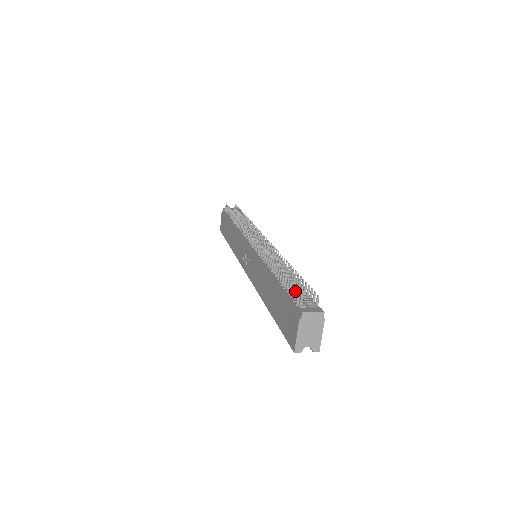
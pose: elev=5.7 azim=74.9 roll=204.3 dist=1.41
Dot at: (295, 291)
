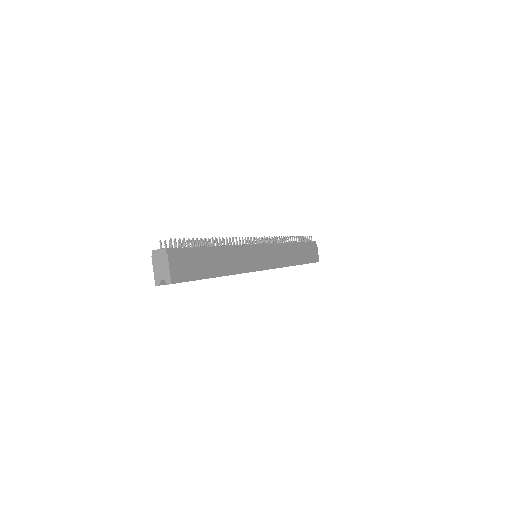
Dot at: (169, 243)
